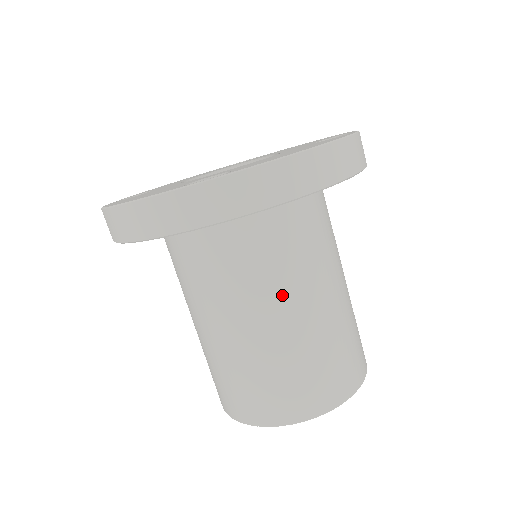
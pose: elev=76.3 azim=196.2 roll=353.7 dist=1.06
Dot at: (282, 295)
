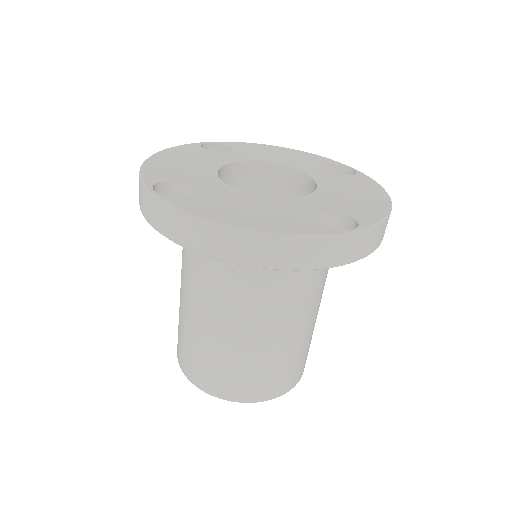
Dot at: (314, 303)
